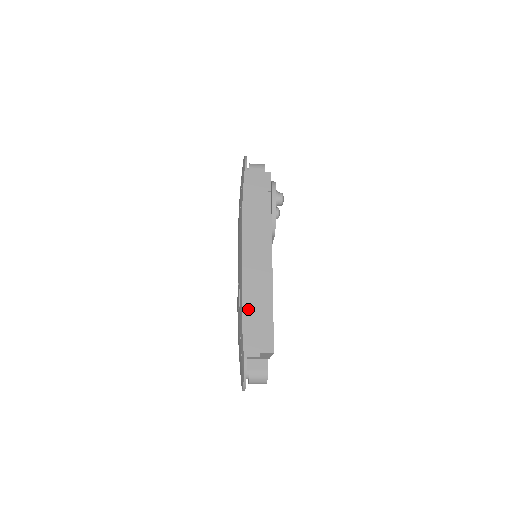
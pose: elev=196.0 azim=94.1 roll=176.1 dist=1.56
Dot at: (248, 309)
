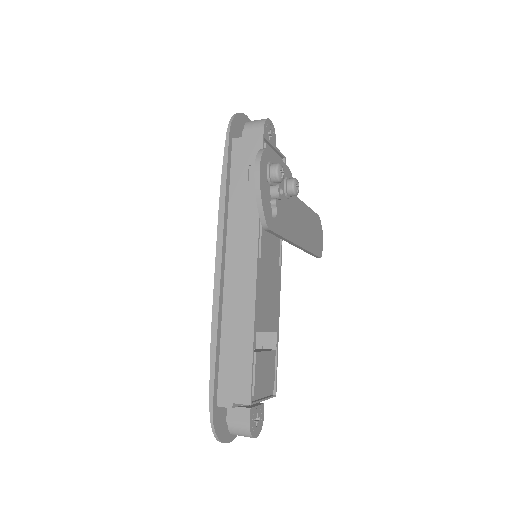
Dot at: (222, 340)
